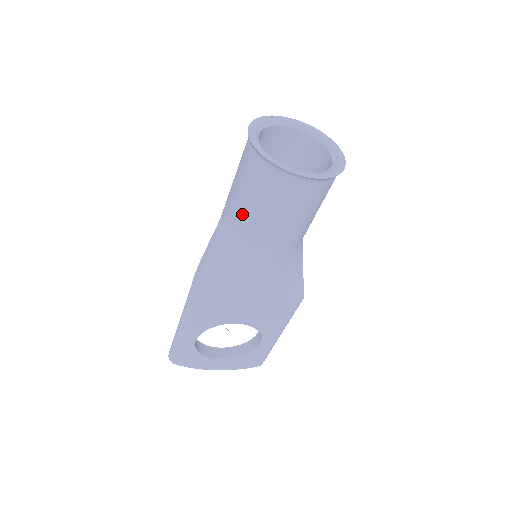
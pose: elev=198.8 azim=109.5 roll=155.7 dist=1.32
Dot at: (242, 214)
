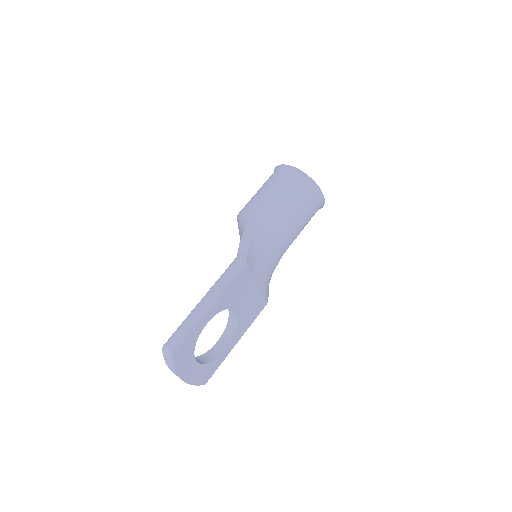
Dot at: (282, 211)
